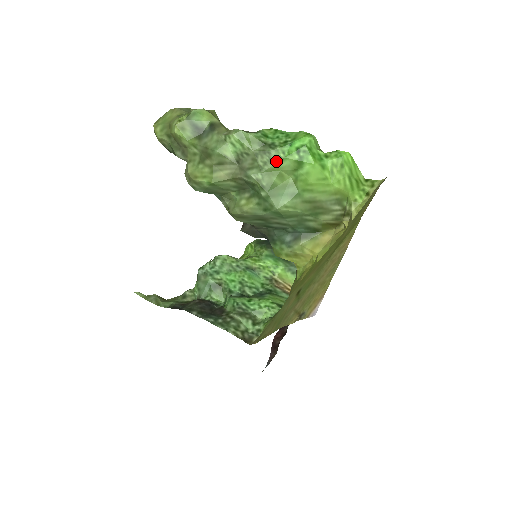
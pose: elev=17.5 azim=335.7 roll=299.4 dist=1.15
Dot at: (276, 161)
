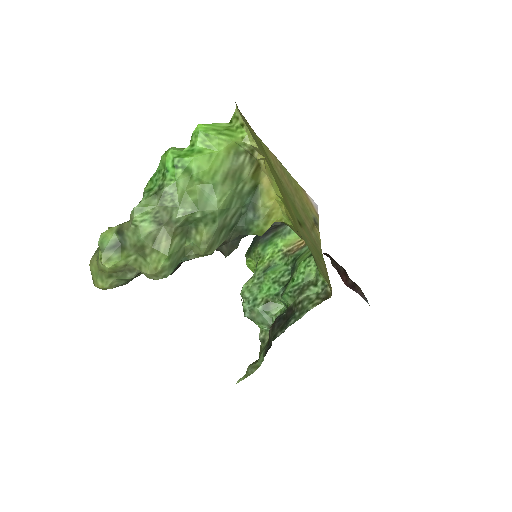
Dot at: (175, 190)
